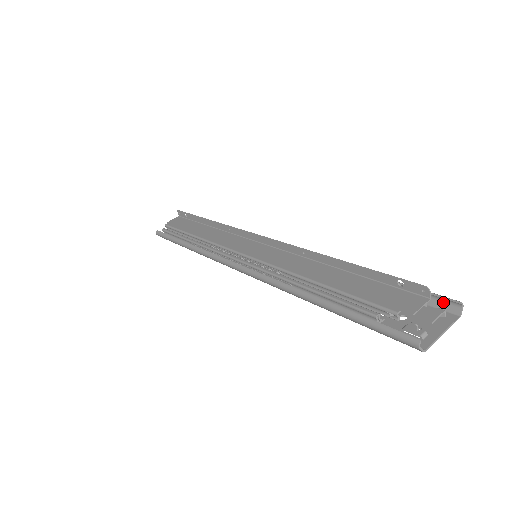
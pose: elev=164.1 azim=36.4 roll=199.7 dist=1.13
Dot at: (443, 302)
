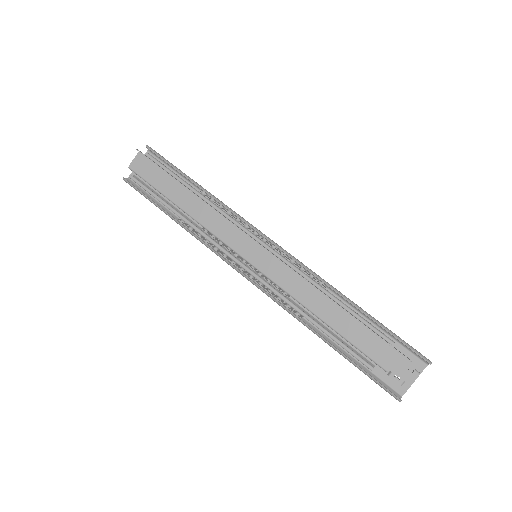
Dot at: (418, 354)
